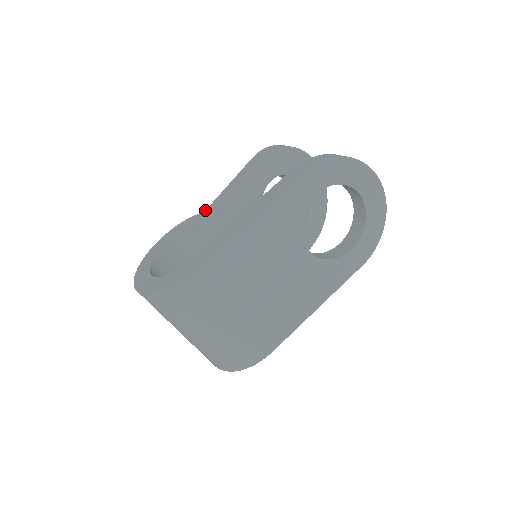
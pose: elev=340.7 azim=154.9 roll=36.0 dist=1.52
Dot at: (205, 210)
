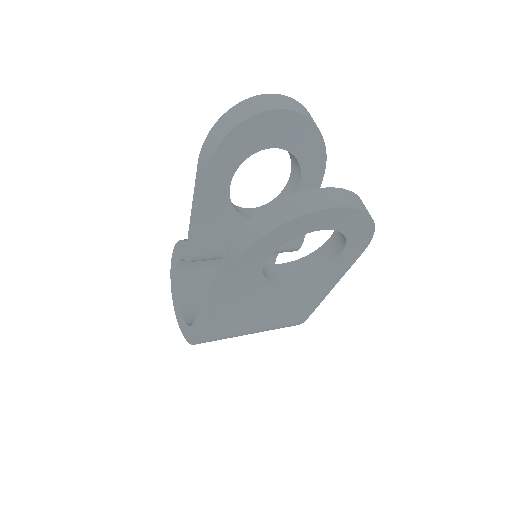
Dot at: (187, 241)
